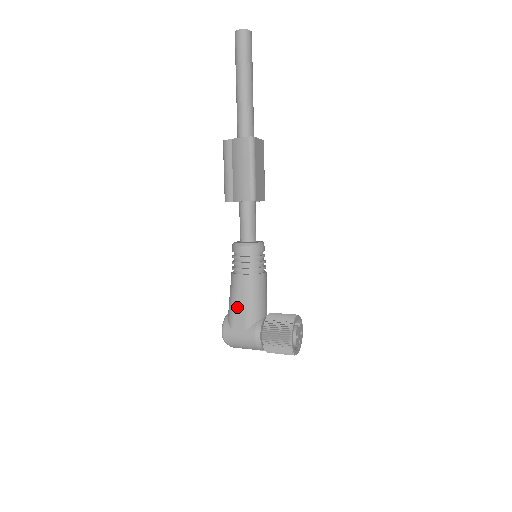
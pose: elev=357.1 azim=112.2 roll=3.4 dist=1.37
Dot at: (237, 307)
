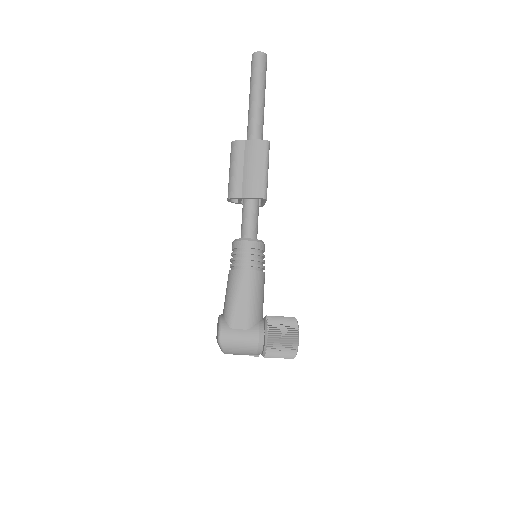
Dot at: (240, 304)
